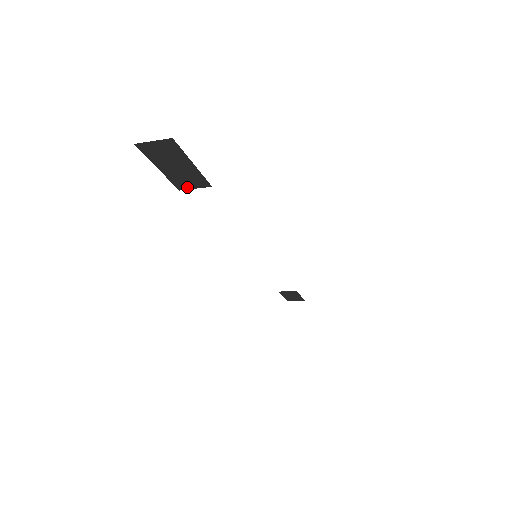
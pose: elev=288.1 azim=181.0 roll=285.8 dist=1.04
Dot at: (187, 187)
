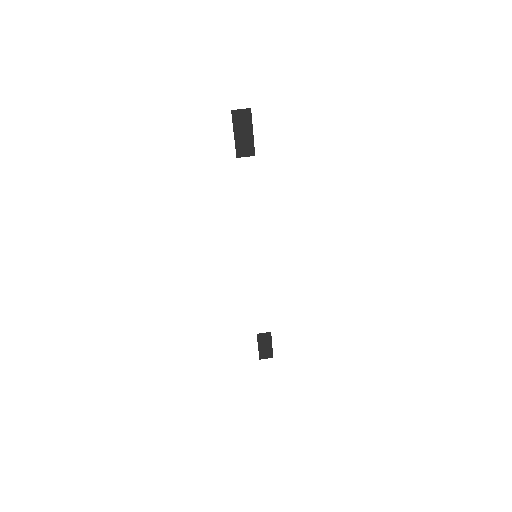
Dot at: (242, 155)
